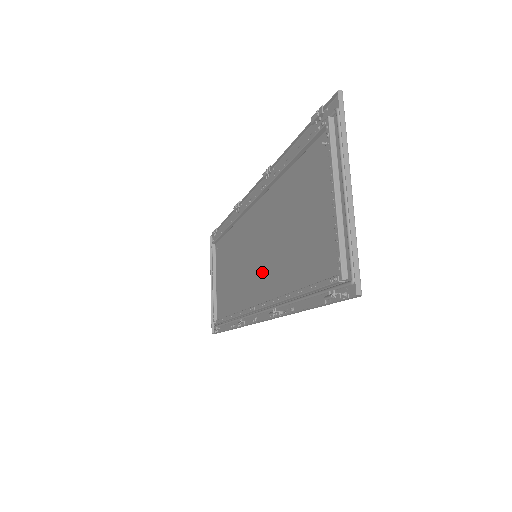
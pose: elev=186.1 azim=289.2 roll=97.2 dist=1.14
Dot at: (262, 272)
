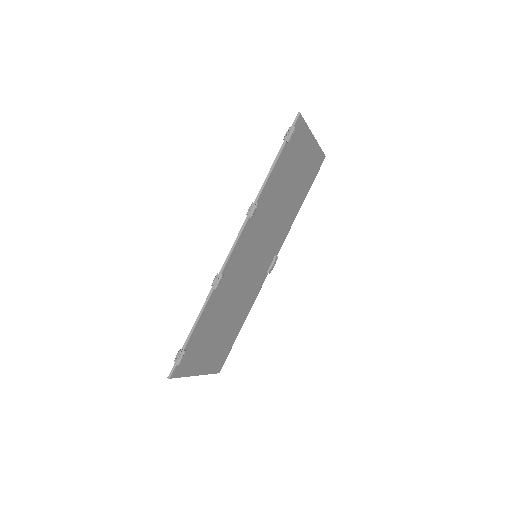
Dot at: (256, 268)
